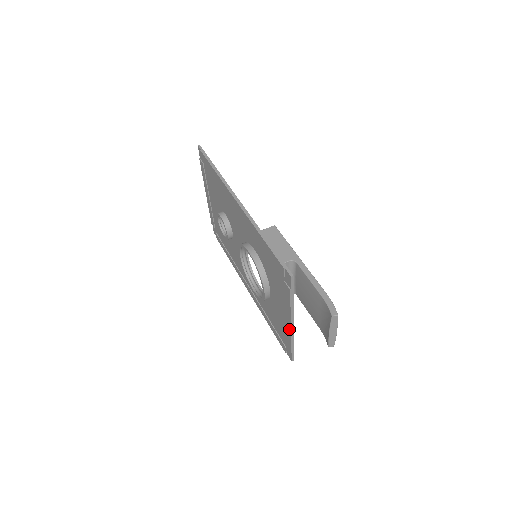
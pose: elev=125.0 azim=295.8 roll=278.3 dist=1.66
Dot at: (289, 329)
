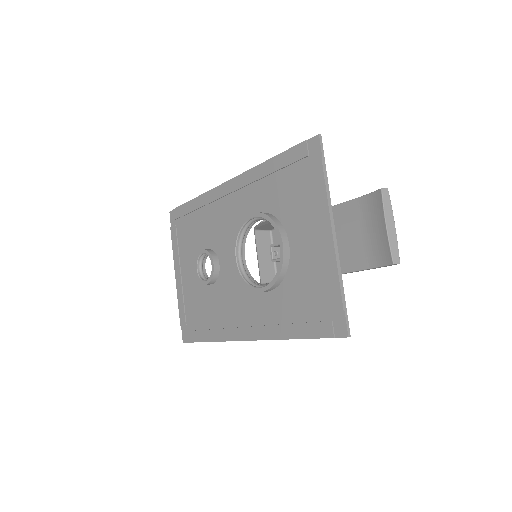
Dot at: (331, 249)
